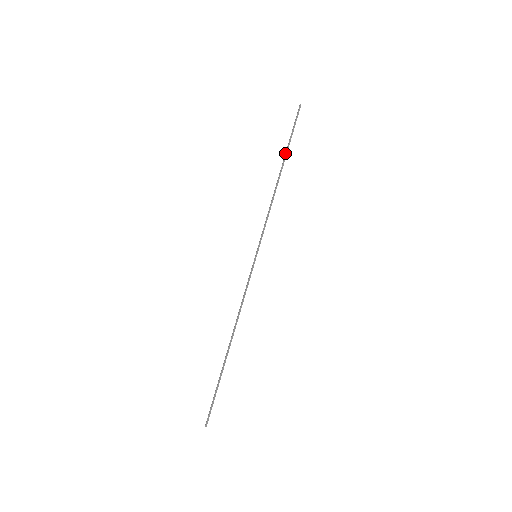
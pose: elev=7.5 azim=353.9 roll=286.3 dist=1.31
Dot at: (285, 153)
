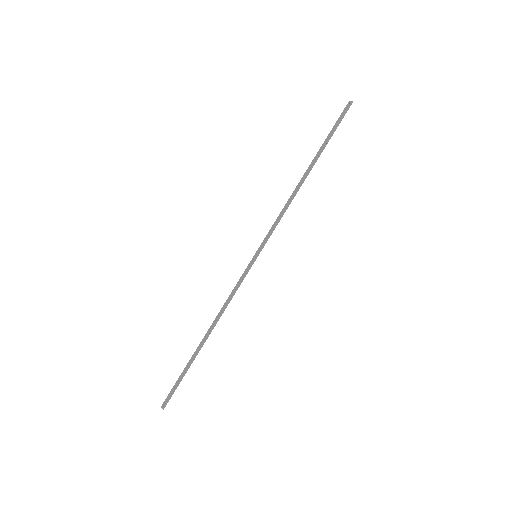
Dot at: (318, 152)
